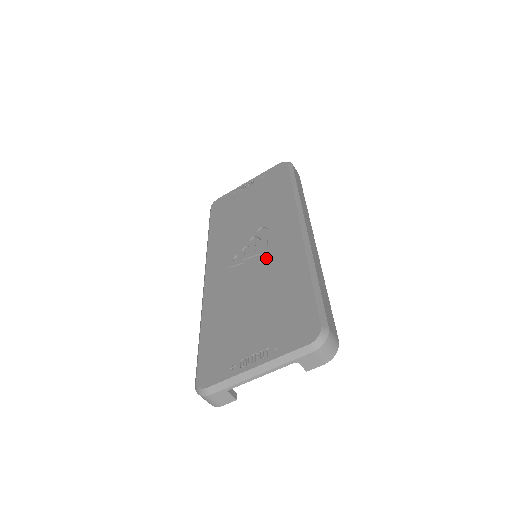
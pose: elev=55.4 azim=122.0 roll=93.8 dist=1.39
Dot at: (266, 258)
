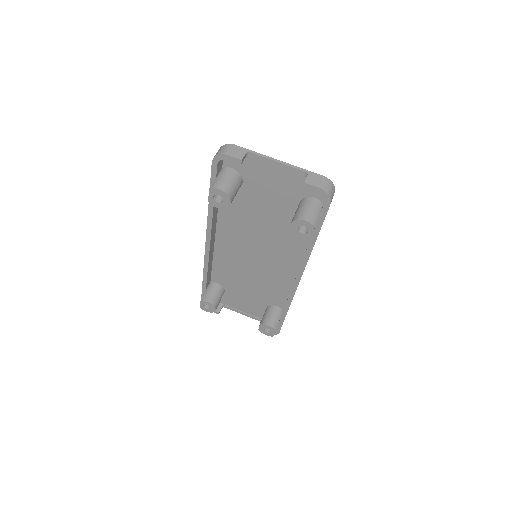
Dot at: occluded
